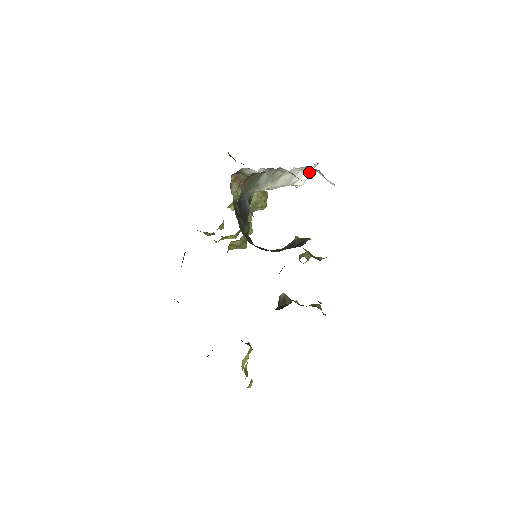
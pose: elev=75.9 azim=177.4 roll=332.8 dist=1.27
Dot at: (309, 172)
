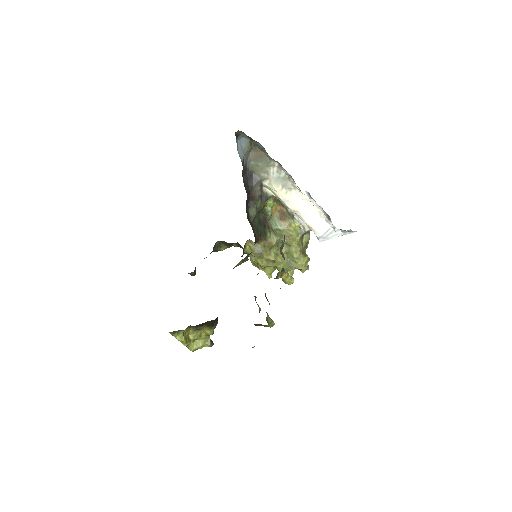
Dot at: (328, 225)
